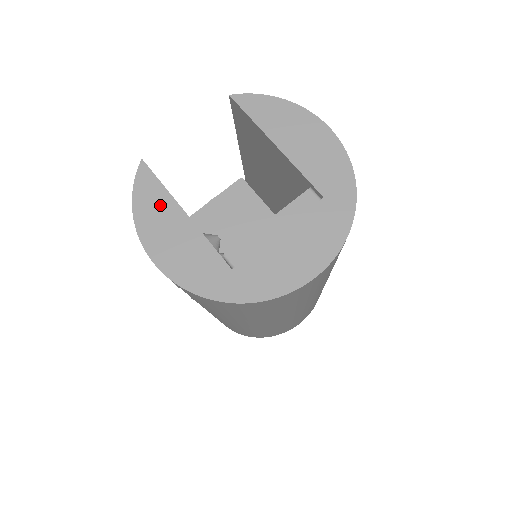
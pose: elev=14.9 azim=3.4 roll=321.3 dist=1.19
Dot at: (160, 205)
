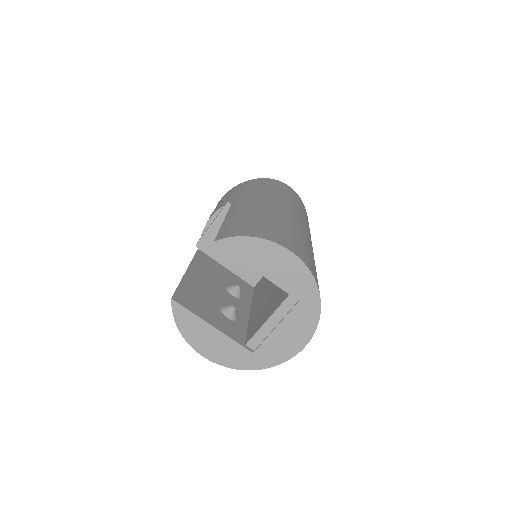
Dot at: (195, 325)
